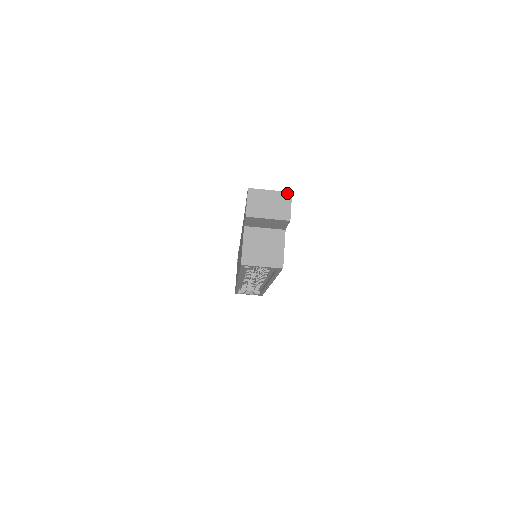
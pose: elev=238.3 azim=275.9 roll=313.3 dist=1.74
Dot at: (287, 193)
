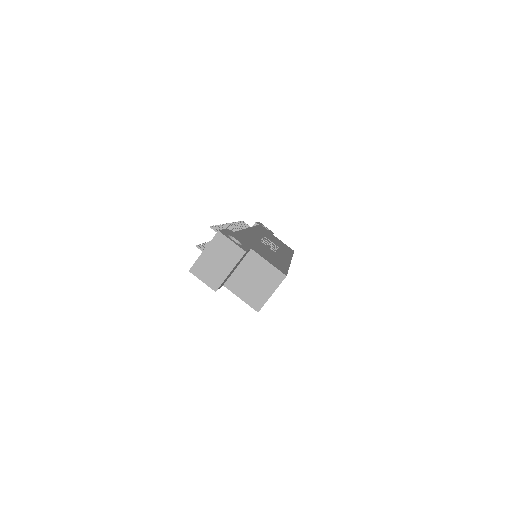
Dot at: (216, 236)
